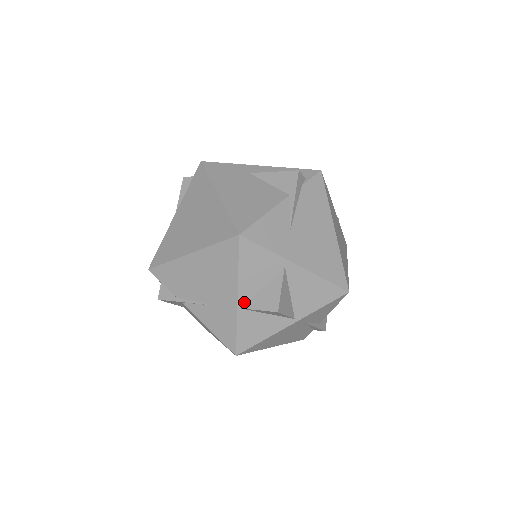
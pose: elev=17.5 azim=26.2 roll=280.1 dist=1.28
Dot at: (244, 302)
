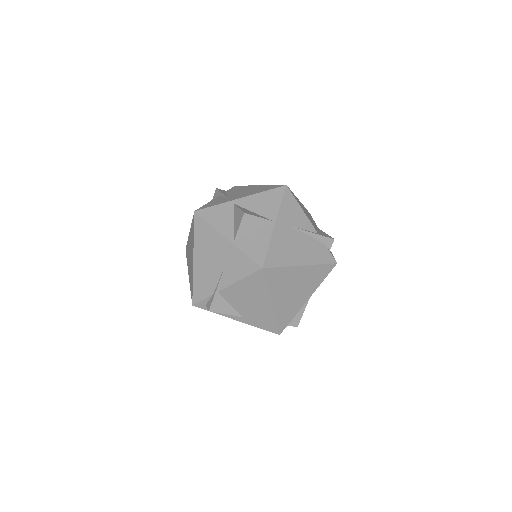
Dot at: (232, 237)
